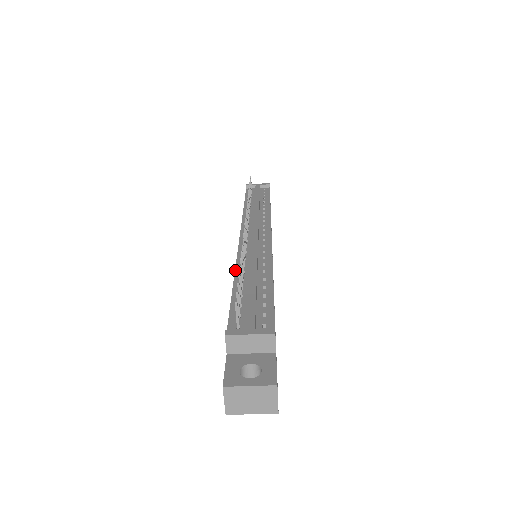
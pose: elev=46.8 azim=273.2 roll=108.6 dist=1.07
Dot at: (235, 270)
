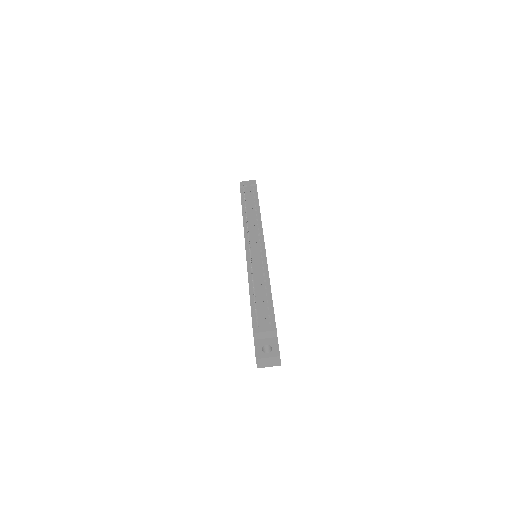
Dot at: (248, 281)
